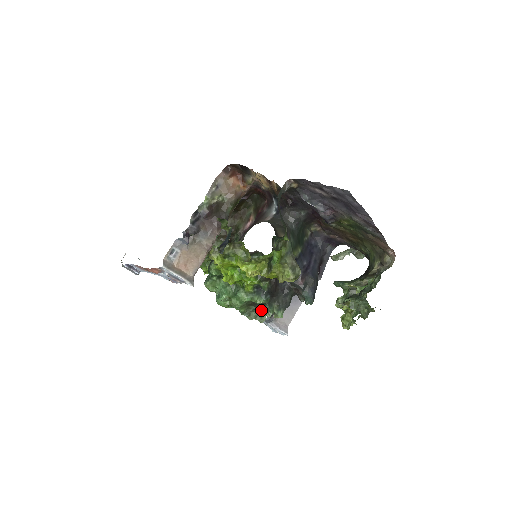
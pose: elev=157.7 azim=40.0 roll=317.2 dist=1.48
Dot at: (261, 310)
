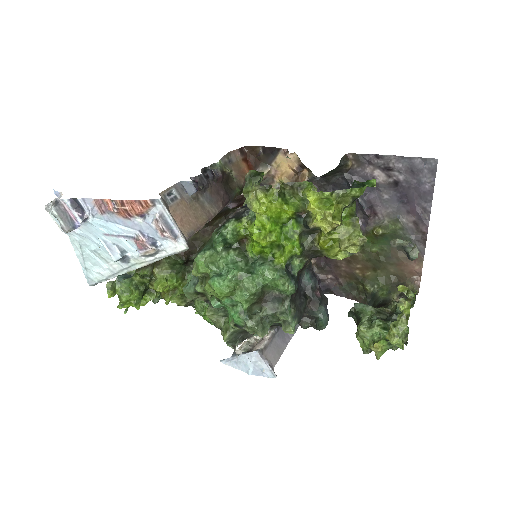
Dot at: (271, 312)
